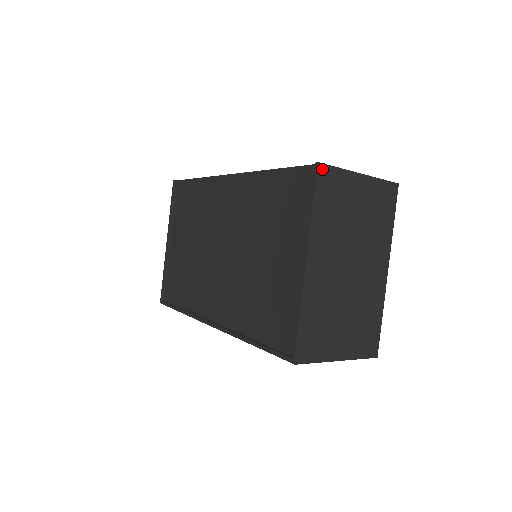
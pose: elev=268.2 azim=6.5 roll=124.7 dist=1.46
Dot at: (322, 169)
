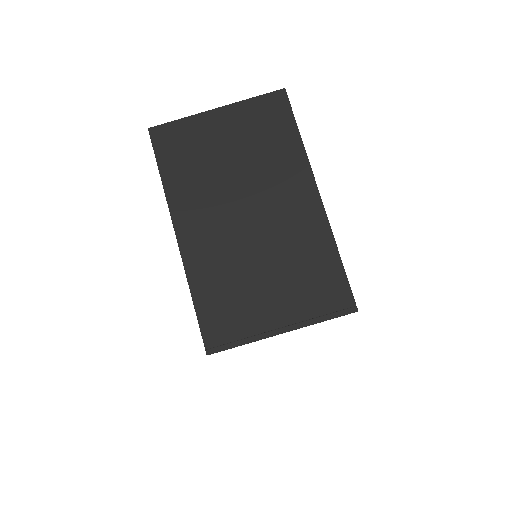
Dot at: (156, 132)
